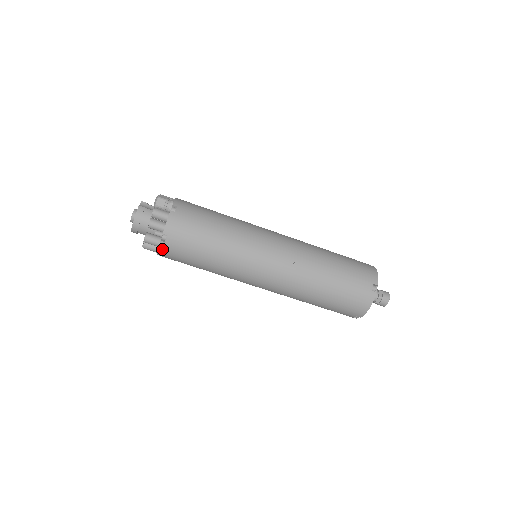
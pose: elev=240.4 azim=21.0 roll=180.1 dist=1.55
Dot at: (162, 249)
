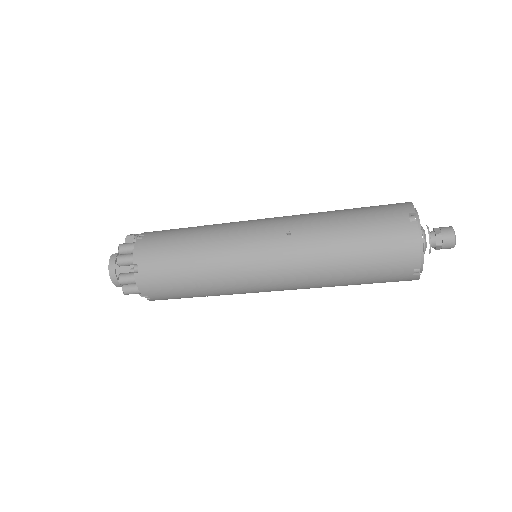
Dot at: (141, 284)
